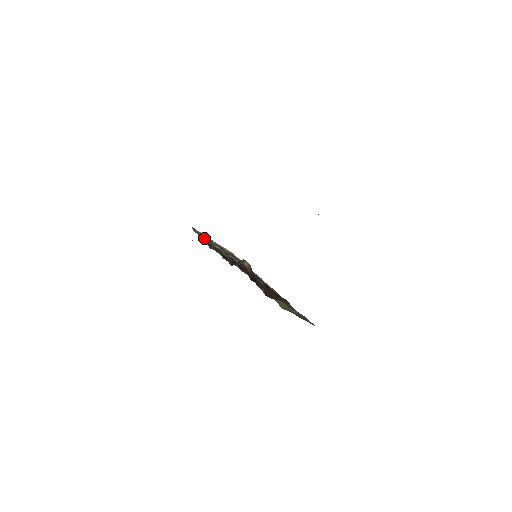
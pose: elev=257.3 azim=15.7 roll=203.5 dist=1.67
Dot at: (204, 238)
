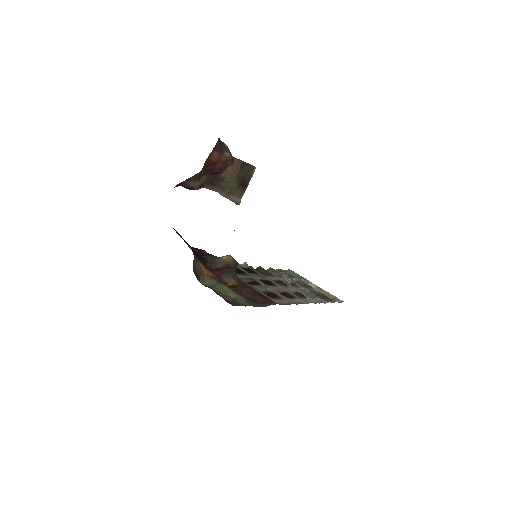
Dot at: (279, 271)
